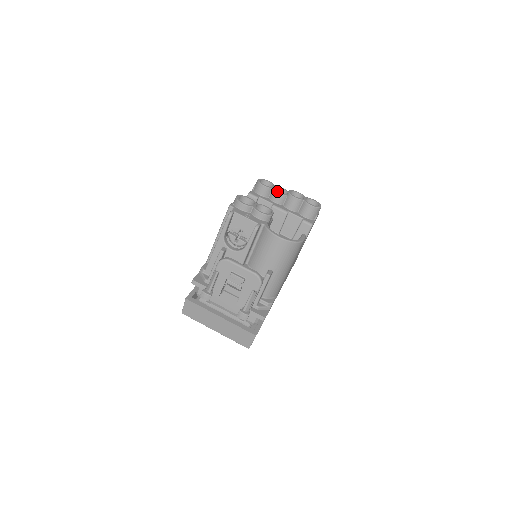
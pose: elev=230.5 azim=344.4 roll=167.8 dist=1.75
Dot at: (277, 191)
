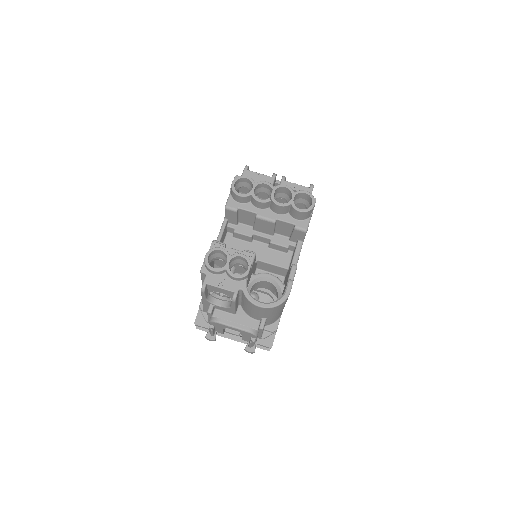
Dot at: (257, 199)
